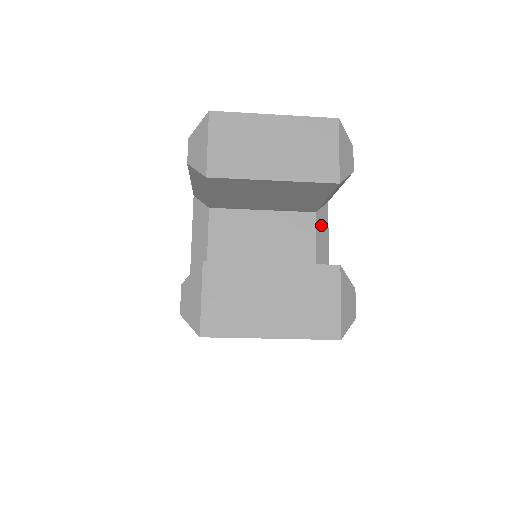
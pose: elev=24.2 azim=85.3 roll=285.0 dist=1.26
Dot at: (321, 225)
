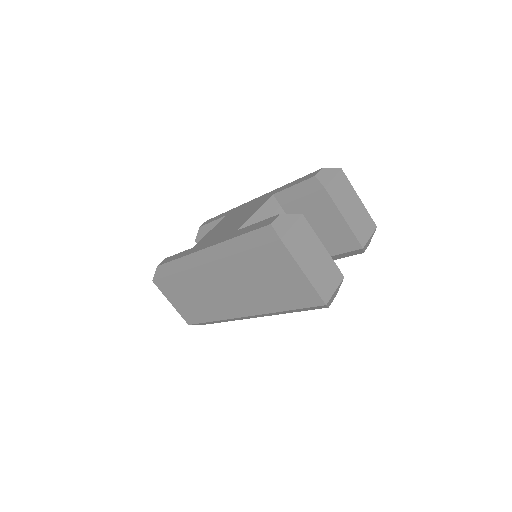
Dot at: occluded
